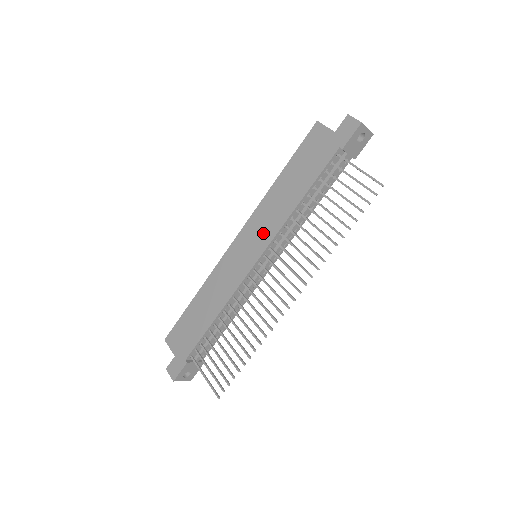
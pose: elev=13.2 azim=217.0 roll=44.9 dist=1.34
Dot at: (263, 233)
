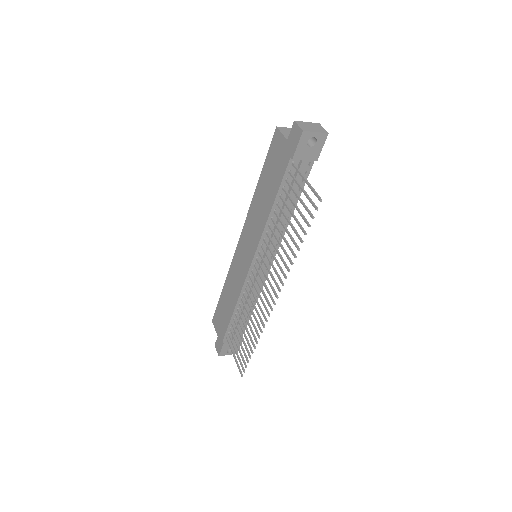
Dot at: (252, 238)
